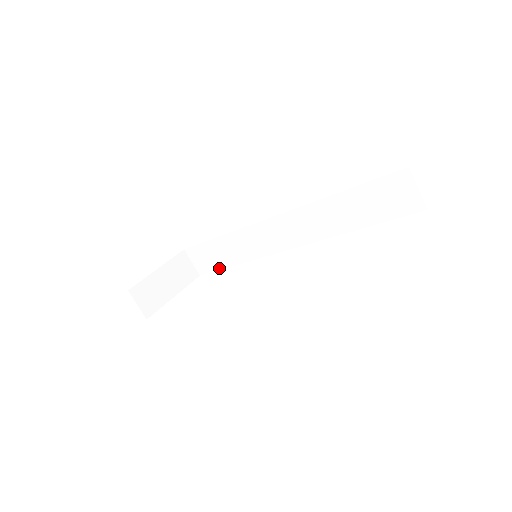
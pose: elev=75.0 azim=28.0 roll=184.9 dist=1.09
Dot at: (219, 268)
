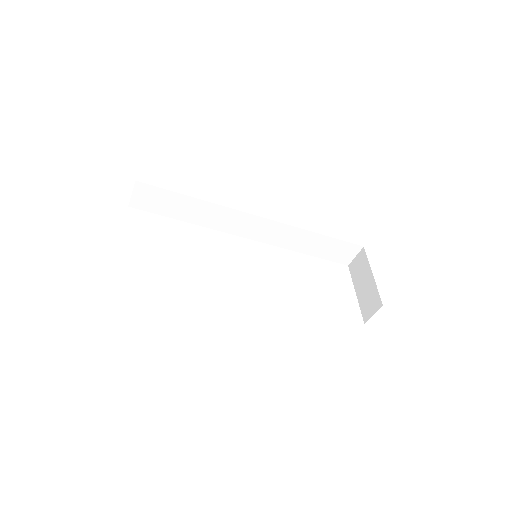
Dot at: (162, 214)
